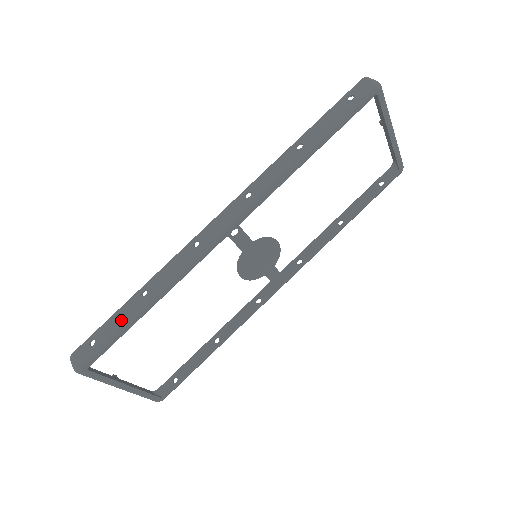
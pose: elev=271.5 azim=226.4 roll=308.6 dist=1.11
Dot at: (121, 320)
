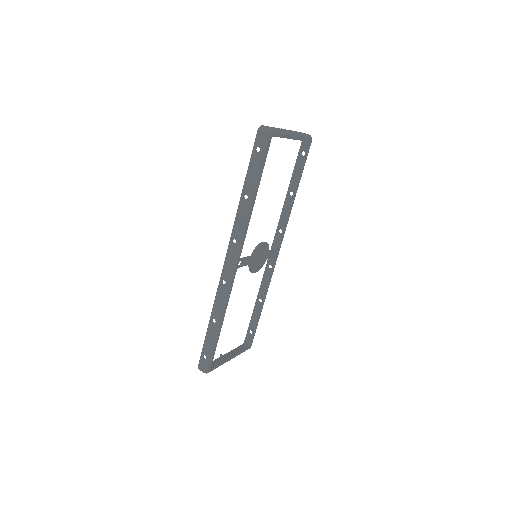
Dot at: (212, 340)
